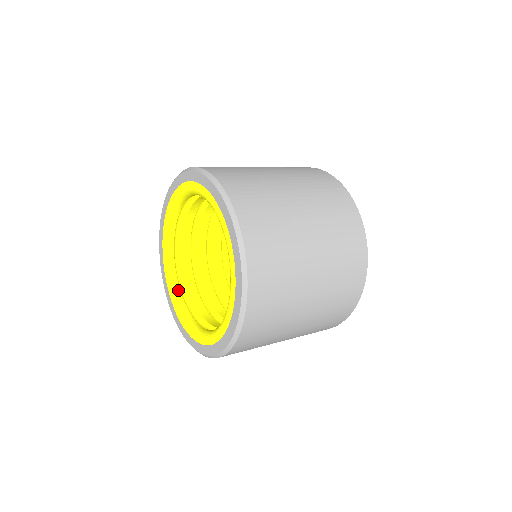
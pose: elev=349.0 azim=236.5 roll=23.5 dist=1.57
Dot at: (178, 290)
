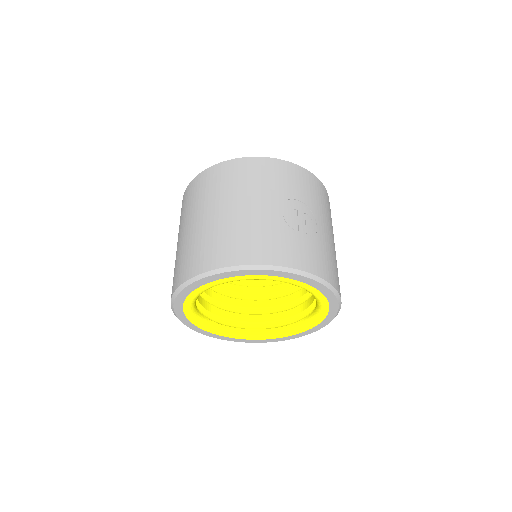
Dot at: occluded
